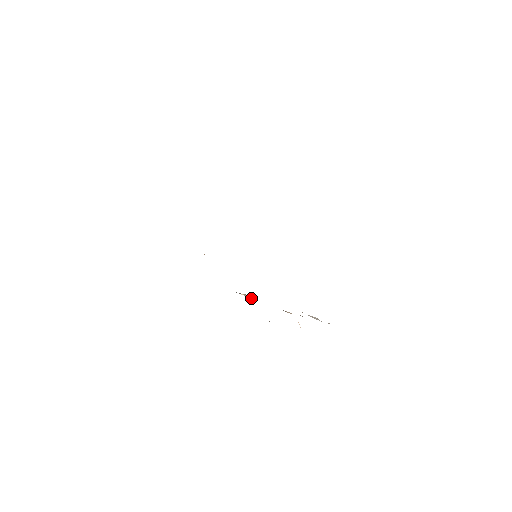
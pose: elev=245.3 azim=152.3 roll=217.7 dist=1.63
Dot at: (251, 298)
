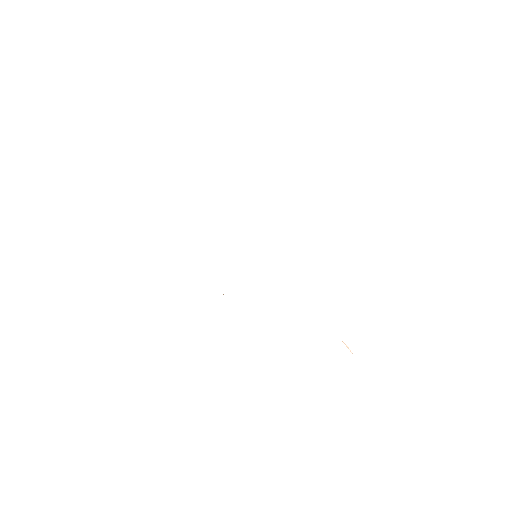
Dot at: occluded
